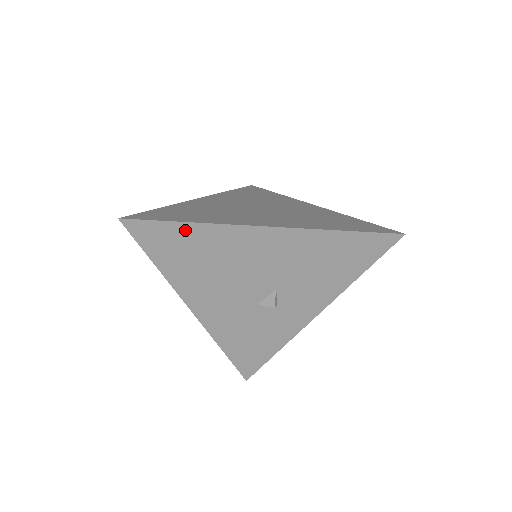
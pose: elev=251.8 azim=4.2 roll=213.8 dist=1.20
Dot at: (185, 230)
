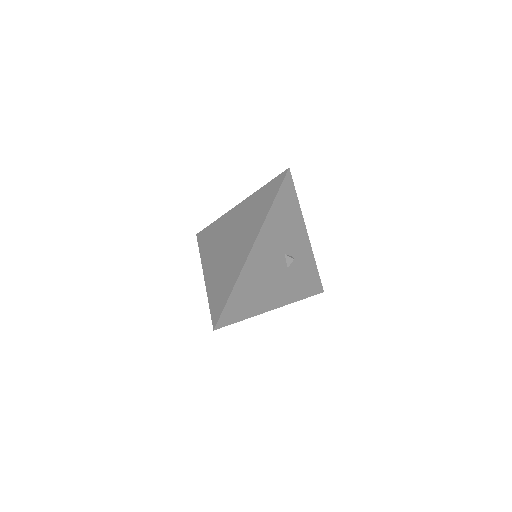
Dot at: (235, 295)
